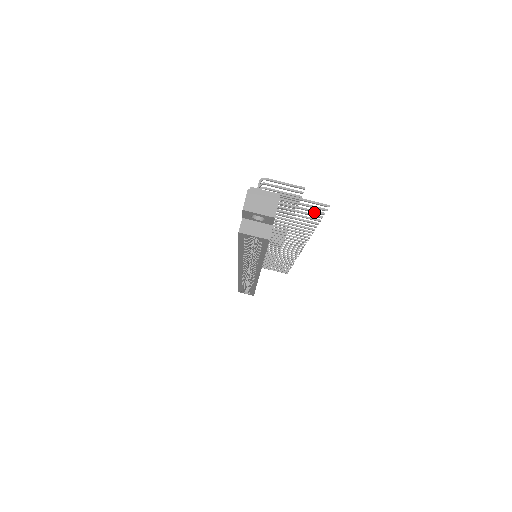
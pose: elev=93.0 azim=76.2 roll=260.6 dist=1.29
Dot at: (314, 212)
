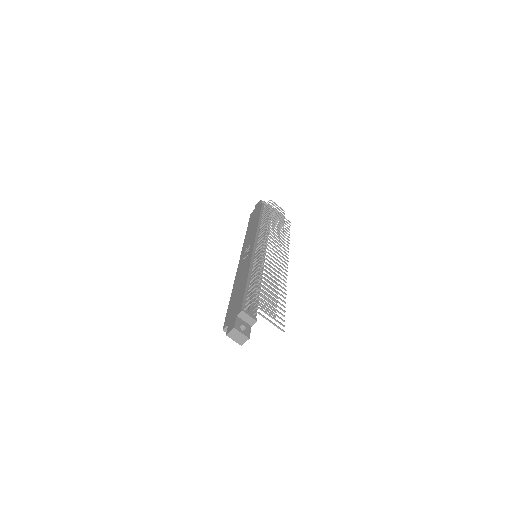
Dot at: (279, 318)
